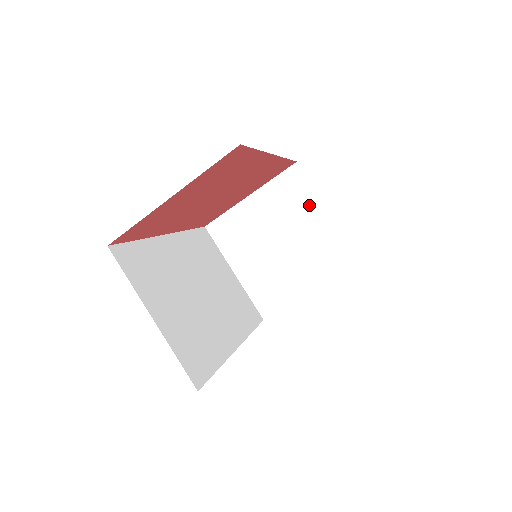
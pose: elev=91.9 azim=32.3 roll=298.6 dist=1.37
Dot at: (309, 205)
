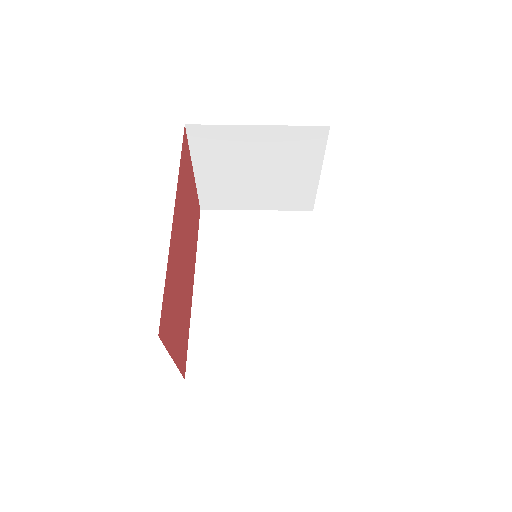
Dot at: (238, 137)
